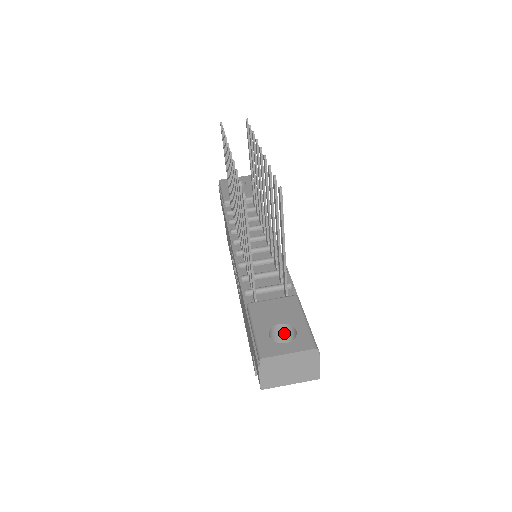
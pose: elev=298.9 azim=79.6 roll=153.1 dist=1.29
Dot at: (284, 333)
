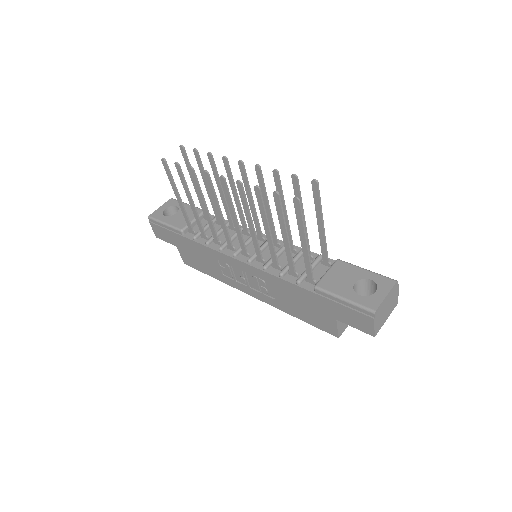
Dot at: (357, 289)
